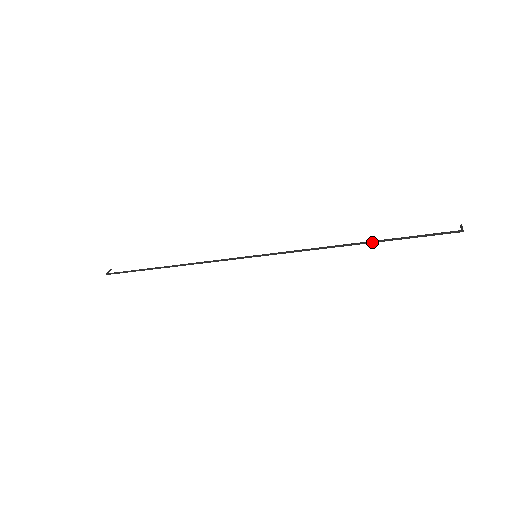
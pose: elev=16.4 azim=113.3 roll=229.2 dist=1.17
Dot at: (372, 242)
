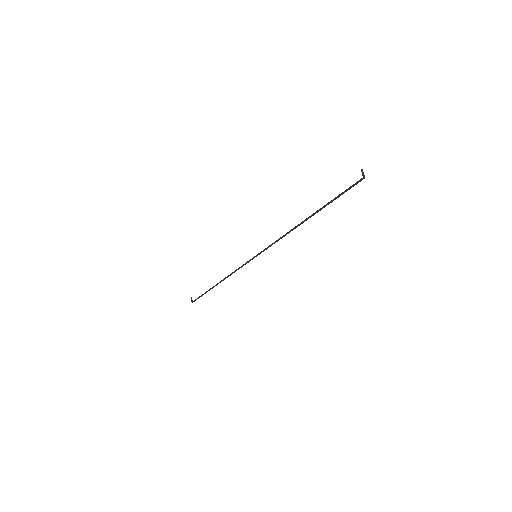
Dot at: (313, 215)
